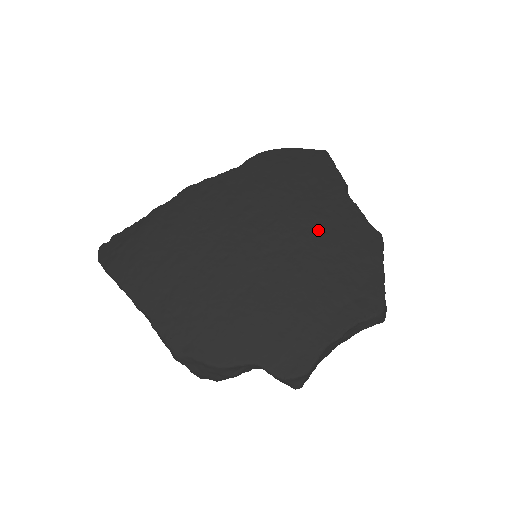
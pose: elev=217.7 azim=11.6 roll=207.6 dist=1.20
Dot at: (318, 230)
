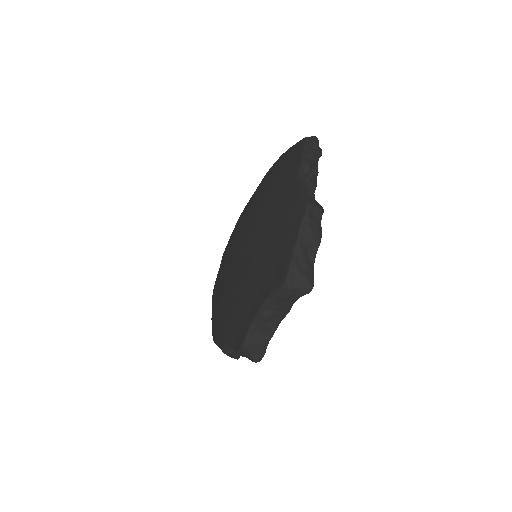
Dot at: (269, 221)
